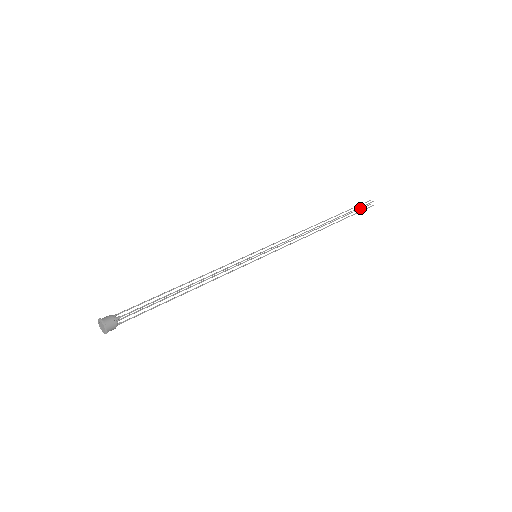
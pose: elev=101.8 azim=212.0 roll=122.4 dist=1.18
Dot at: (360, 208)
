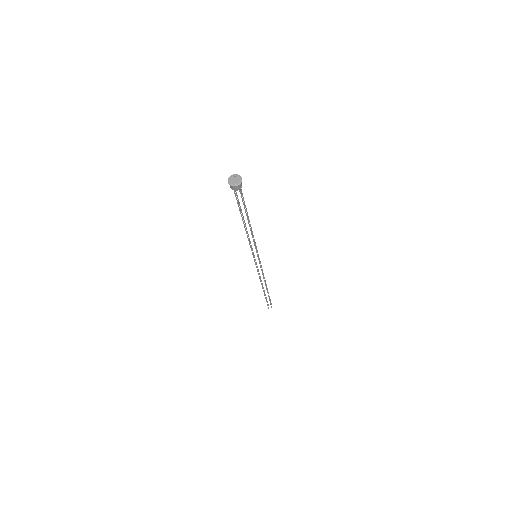
Dot at: occluded
